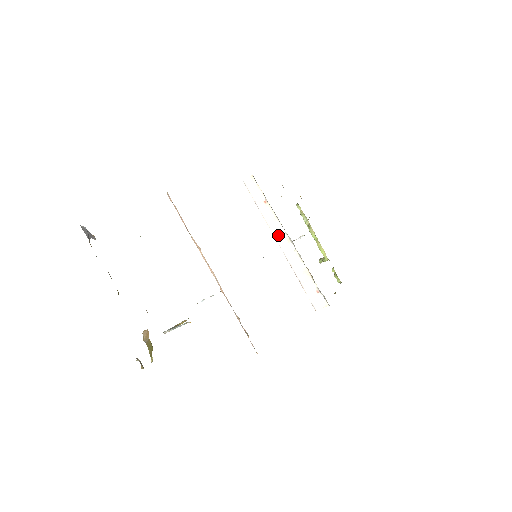
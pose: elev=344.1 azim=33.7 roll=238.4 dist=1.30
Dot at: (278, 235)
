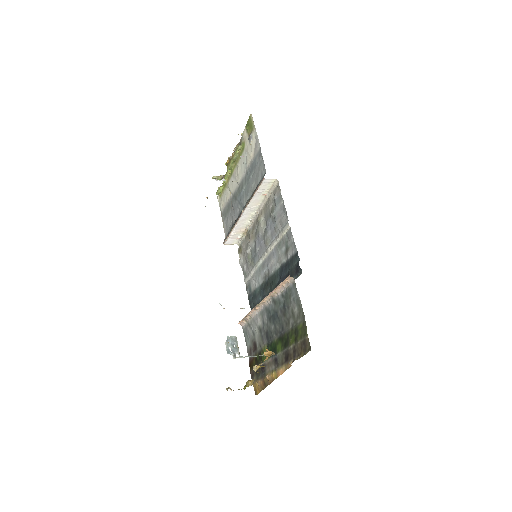
Dot at: (249, 211)
